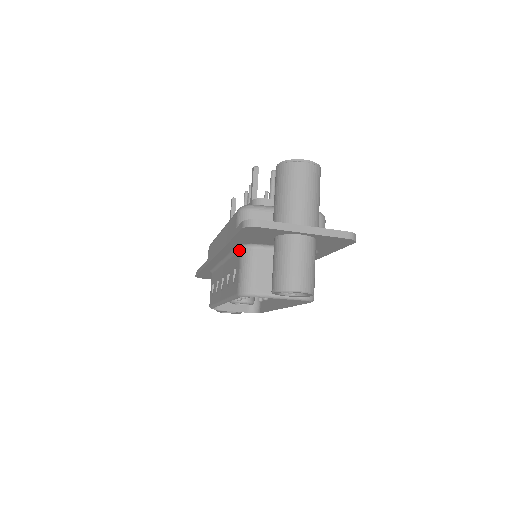
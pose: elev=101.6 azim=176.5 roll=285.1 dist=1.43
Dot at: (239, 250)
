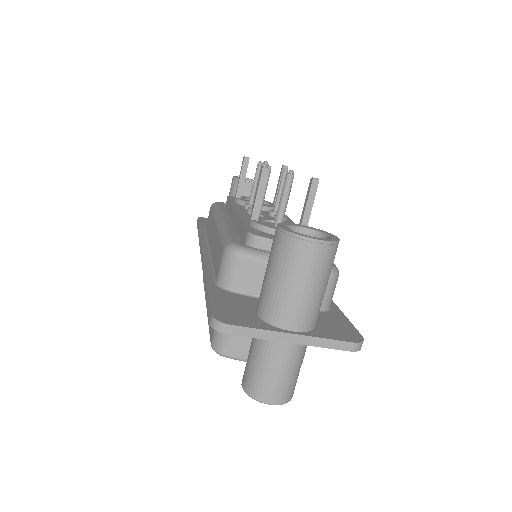
Dot at: occluded
